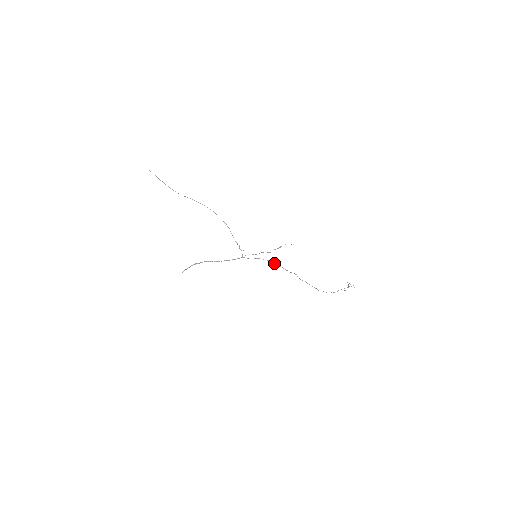
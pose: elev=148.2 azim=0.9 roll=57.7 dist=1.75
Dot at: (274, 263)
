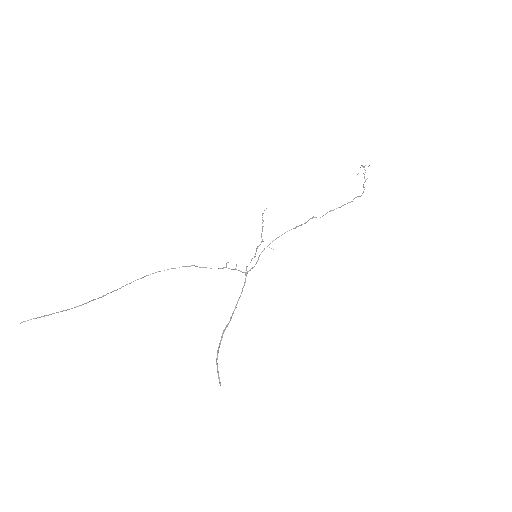
Dot at: occluded
